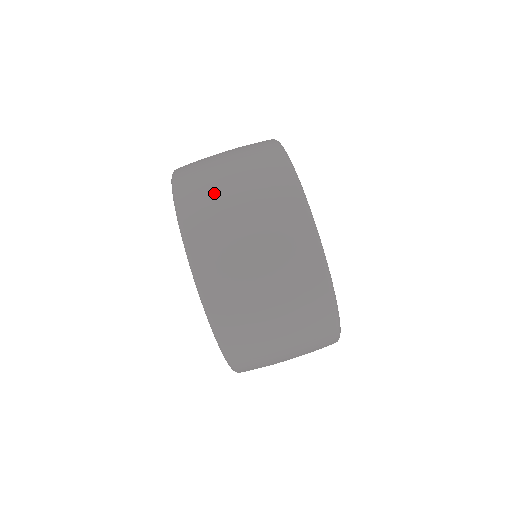
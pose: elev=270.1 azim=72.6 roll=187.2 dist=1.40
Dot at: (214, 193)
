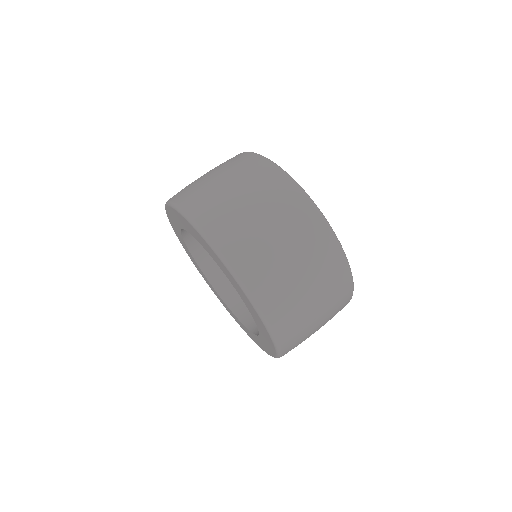
Dot at: (247, 230)
